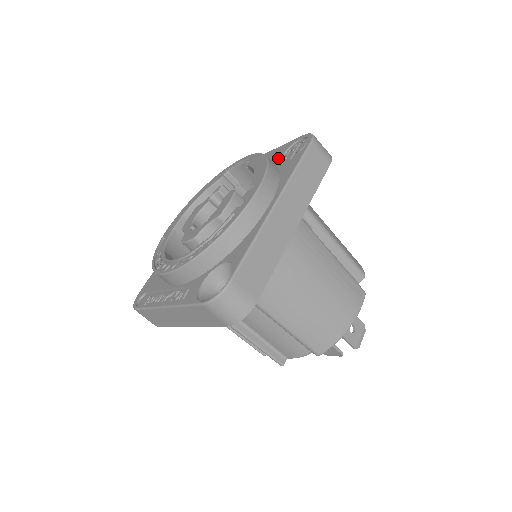
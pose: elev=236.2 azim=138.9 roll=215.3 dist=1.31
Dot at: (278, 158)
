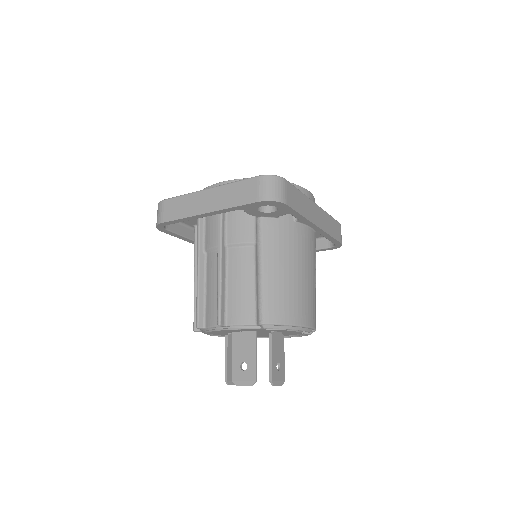
Dot at: occluded
